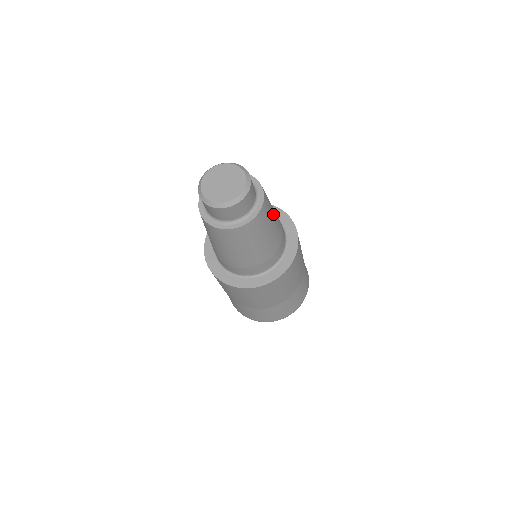
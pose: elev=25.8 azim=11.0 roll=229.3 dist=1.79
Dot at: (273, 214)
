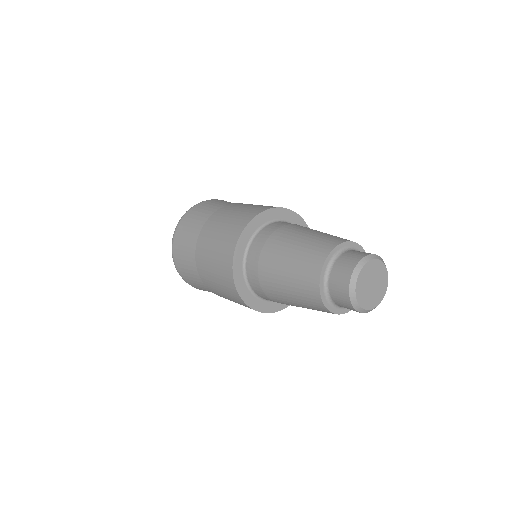
Dot at: occluded
